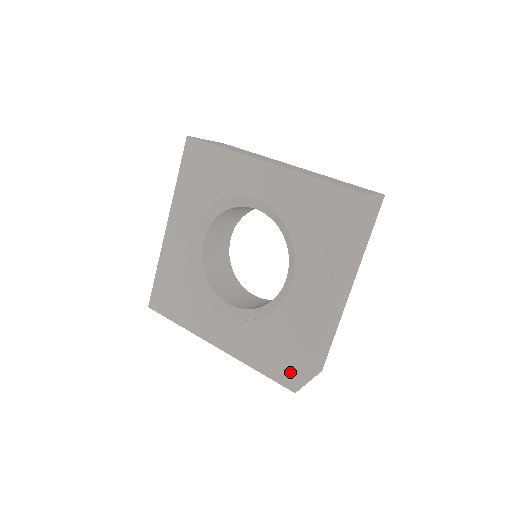
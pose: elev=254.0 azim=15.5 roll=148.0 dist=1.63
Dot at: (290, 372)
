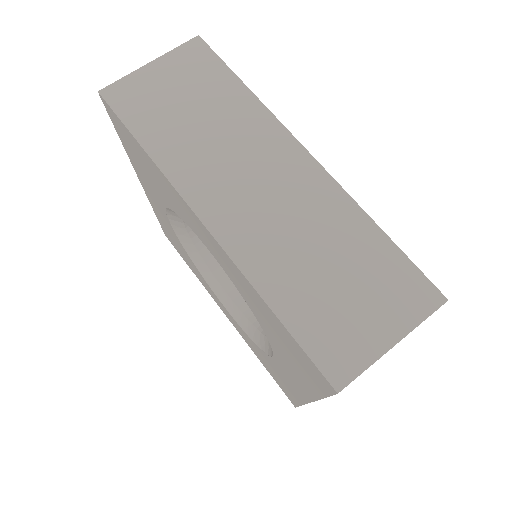
Dot at: (288, 395)
